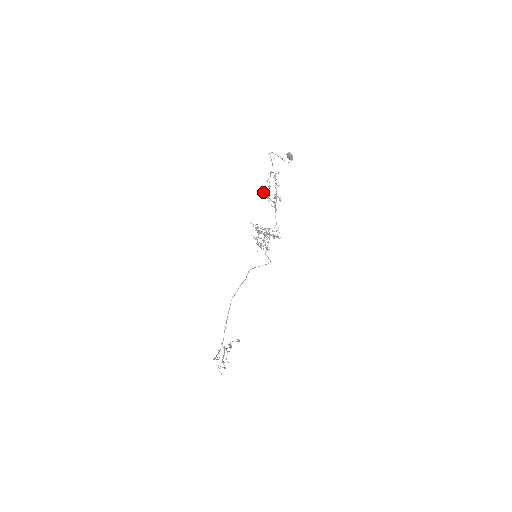
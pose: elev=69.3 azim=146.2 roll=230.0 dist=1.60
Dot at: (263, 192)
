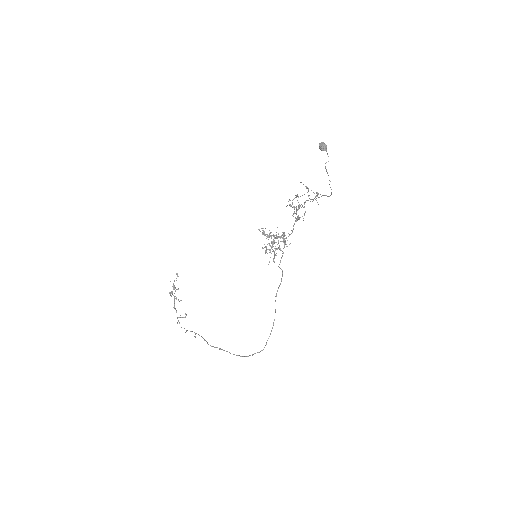
Dot at: (298, 216)
